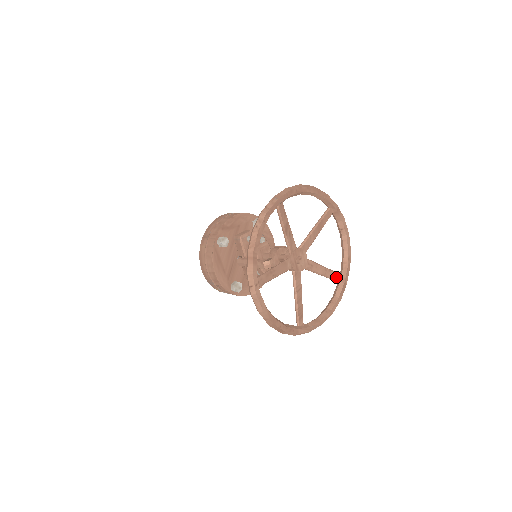
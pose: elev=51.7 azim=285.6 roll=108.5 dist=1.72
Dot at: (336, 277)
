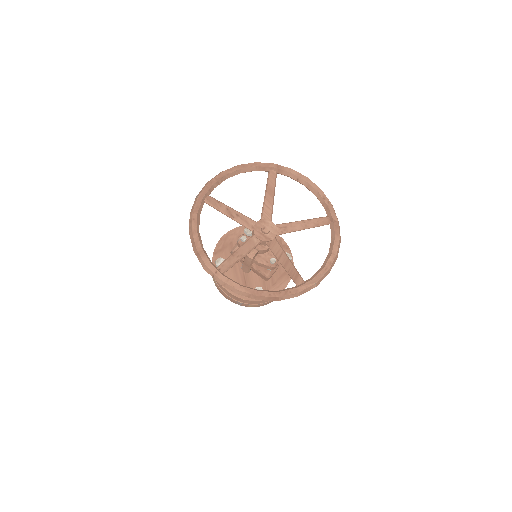
Dot at: (321, 222)
